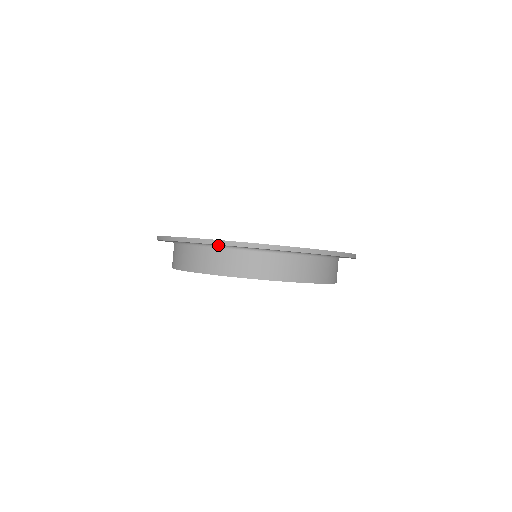
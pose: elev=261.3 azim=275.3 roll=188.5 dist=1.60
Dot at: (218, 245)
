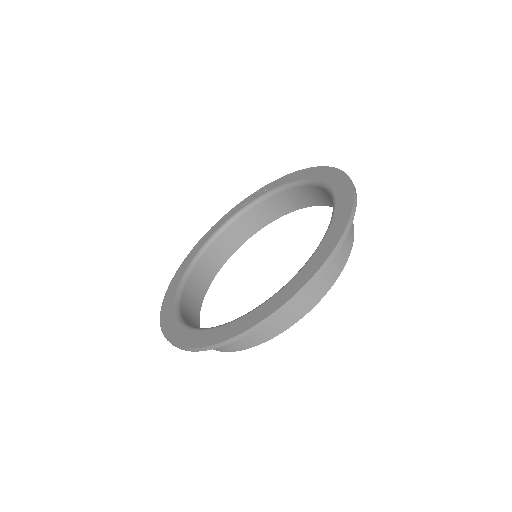
Dot at: occluded
